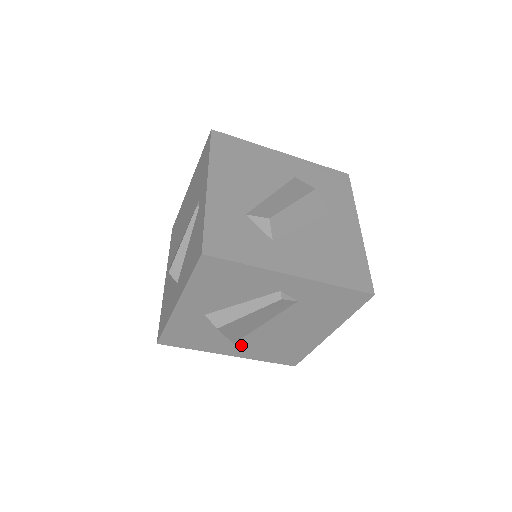
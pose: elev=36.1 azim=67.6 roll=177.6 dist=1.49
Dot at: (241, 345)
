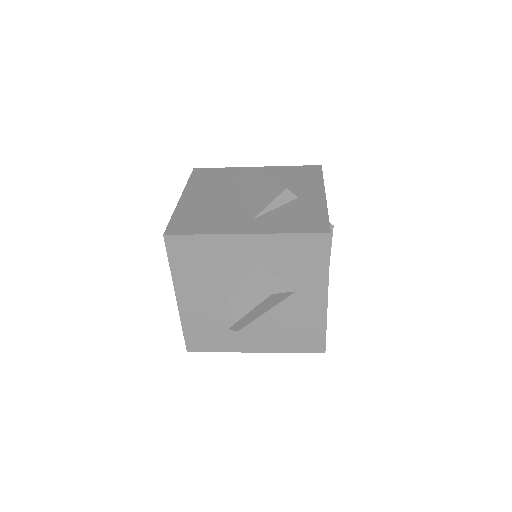
Dot at: occluded
